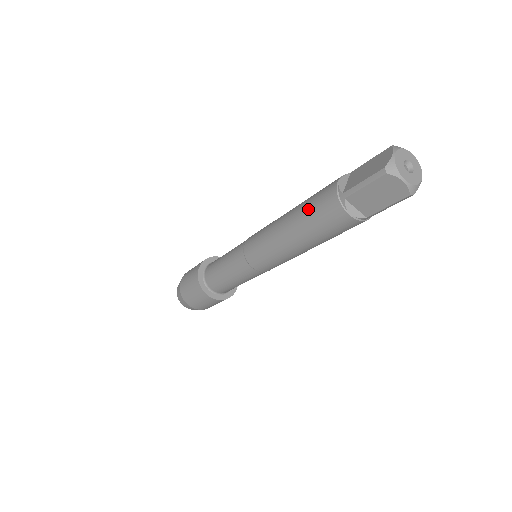
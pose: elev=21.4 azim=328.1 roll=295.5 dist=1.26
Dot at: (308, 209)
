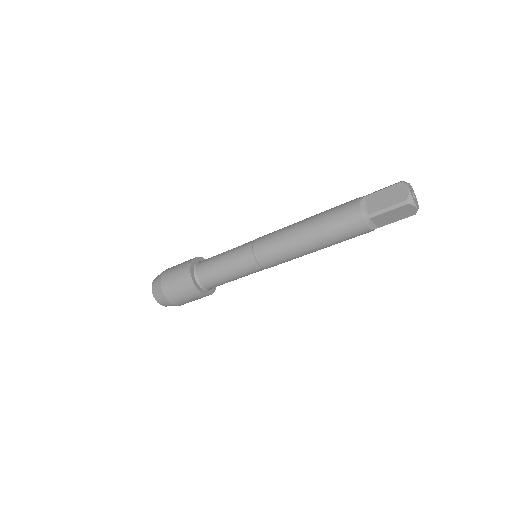
Dot at: occluded
